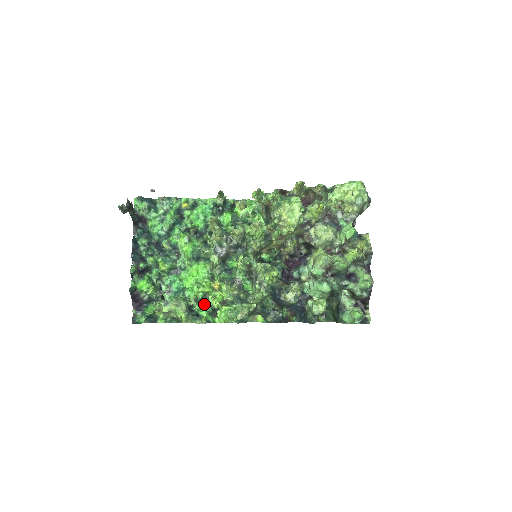
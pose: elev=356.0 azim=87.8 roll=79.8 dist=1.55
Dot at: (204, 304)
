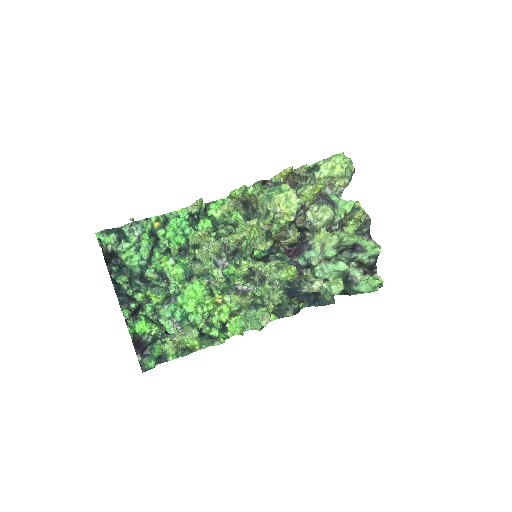
Dot at: (212, 323)
